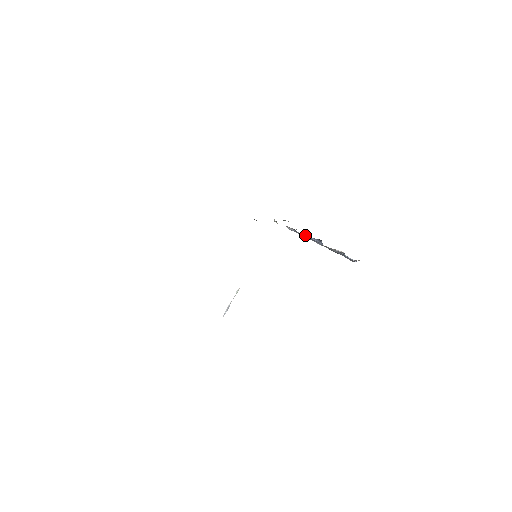
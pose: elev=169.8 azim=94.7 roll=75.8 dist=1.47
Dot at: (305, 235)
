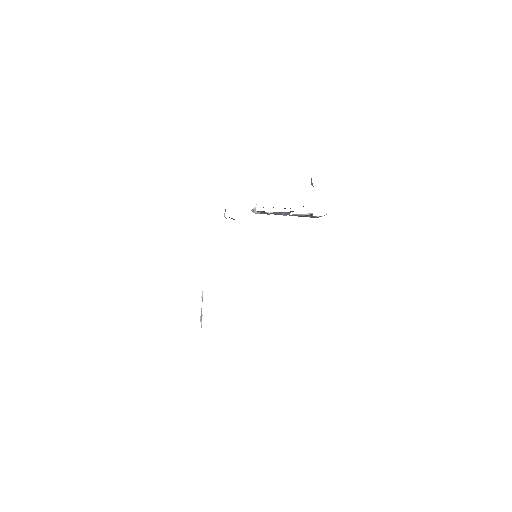
Dot at: (273, 213)
